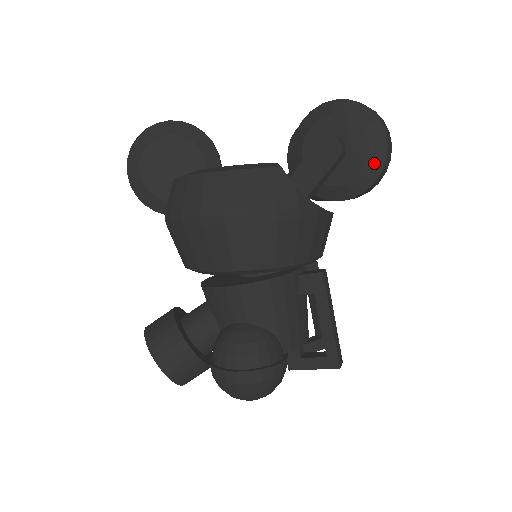
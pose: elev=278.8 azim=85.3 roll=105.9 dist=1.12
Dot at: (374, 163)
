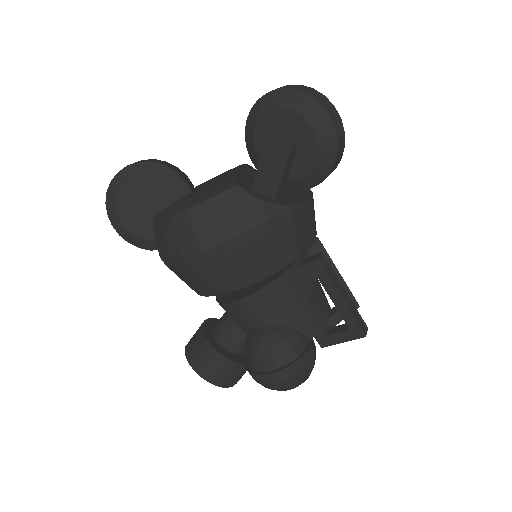
Dot at: (326, 147)
